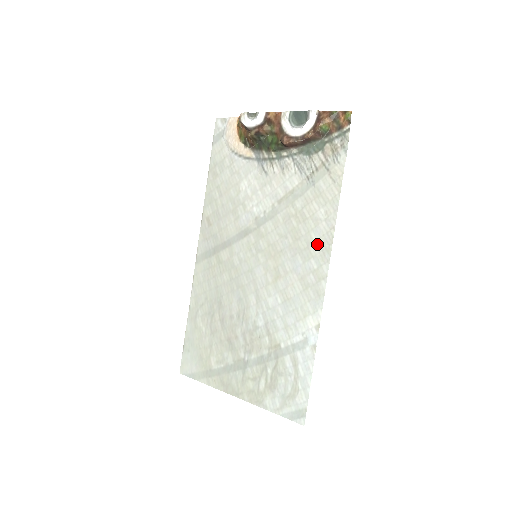
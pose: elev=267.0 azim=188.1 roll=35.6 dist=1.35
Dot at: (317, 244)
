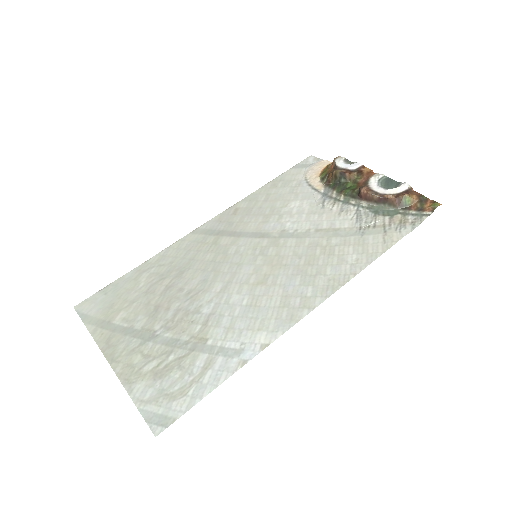
Dot at: (327, 278)
